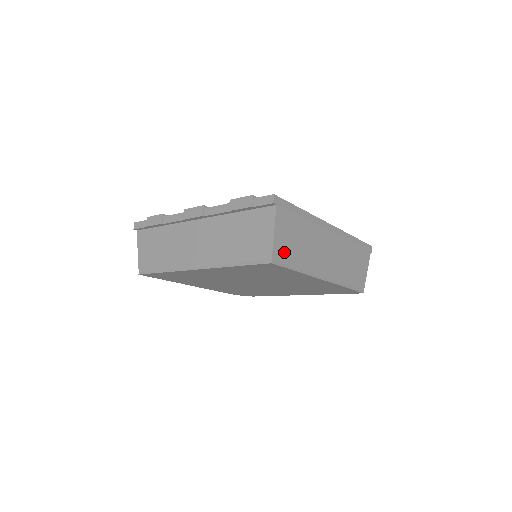
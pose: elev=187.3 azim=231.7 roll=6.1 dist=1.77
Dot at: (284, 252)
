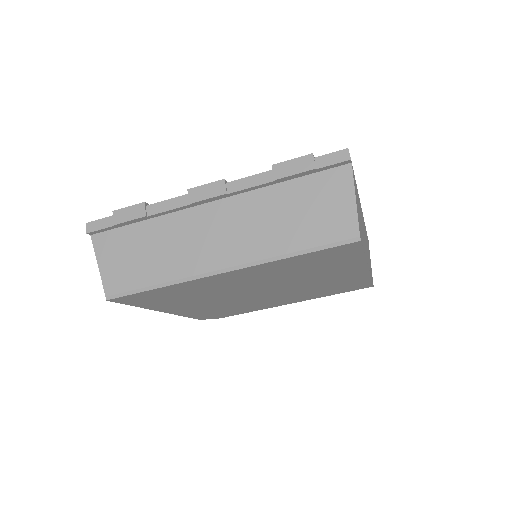
Dot at: (360, 228)
